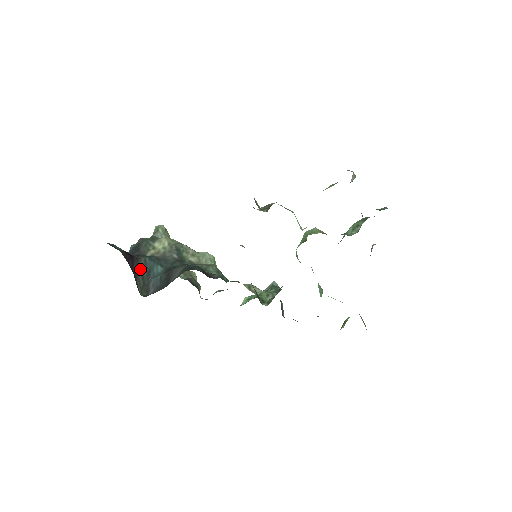
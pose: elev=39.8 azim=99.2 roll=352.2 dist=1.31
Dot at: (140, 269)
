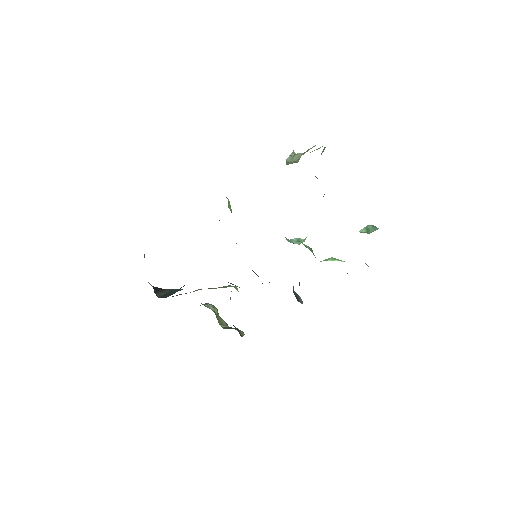
Dot at: (164, 292)
